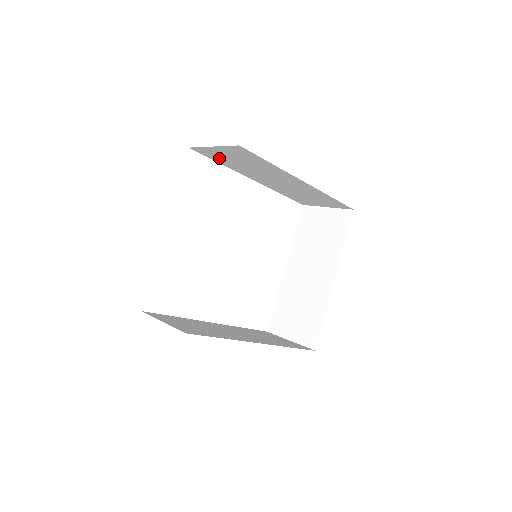
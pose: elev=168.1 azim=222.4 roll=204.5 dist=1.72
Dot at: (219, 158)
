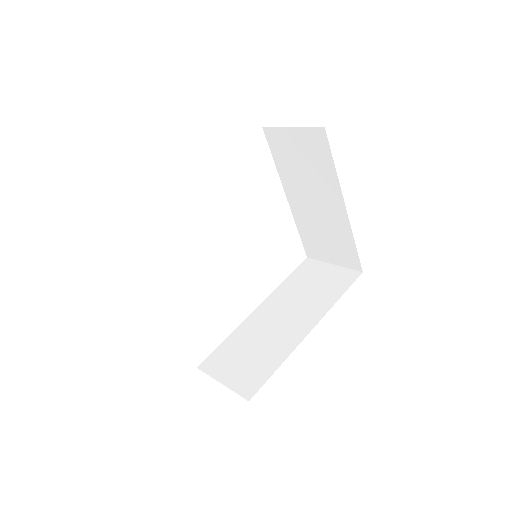
Dot at: occluded
